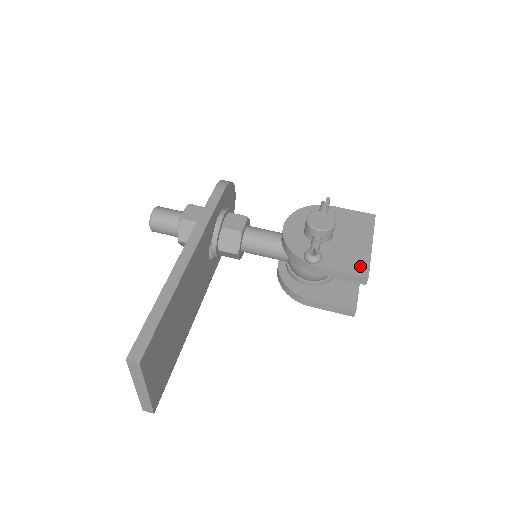
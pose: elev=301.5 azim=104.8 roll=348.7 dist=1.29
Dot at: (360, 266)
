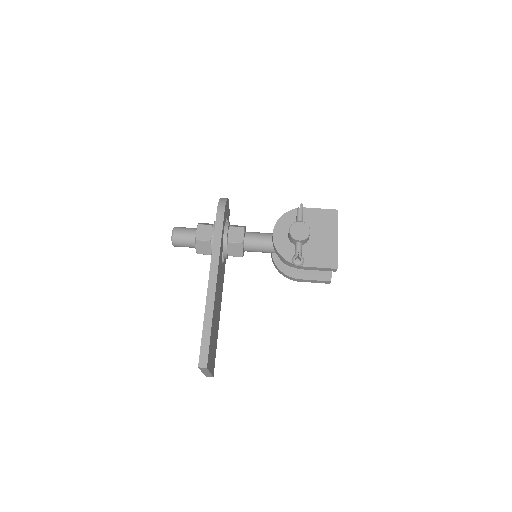
Dot at: (331, 260)
